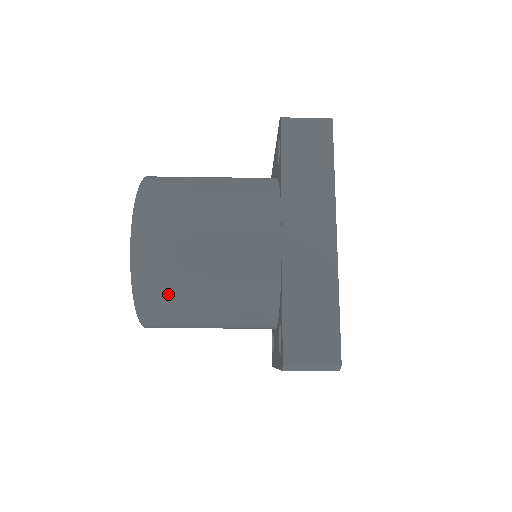
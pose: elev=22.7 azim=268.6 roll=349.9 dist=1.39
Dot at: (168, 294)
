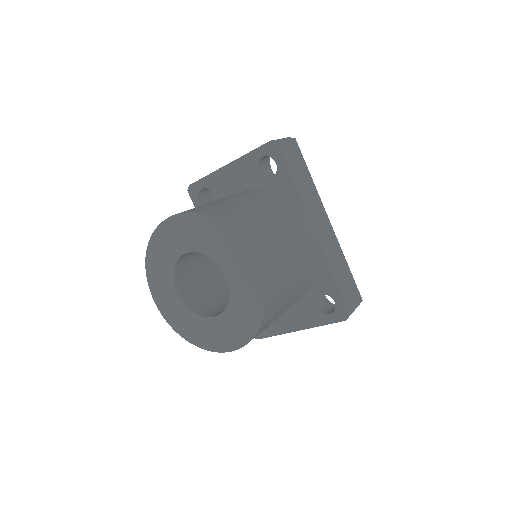
Dot at: (278, 306)
